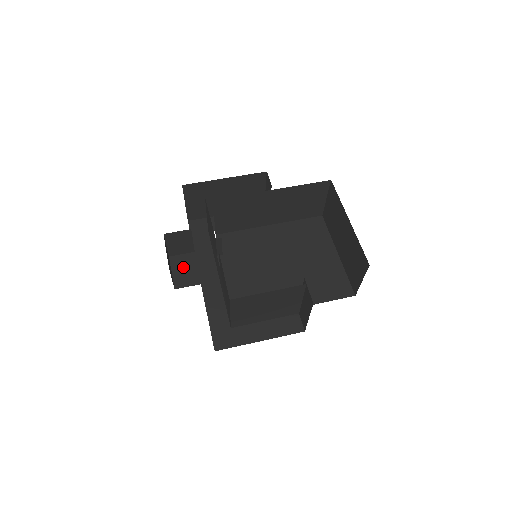
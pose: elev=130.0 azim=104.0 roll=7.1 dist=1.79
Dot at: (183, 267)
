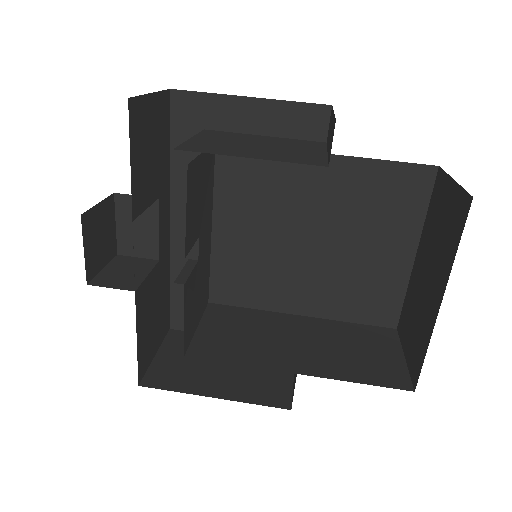
Dot at: (135, 221)
